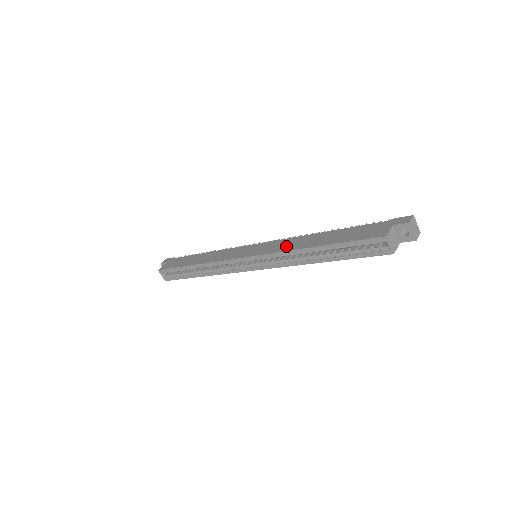
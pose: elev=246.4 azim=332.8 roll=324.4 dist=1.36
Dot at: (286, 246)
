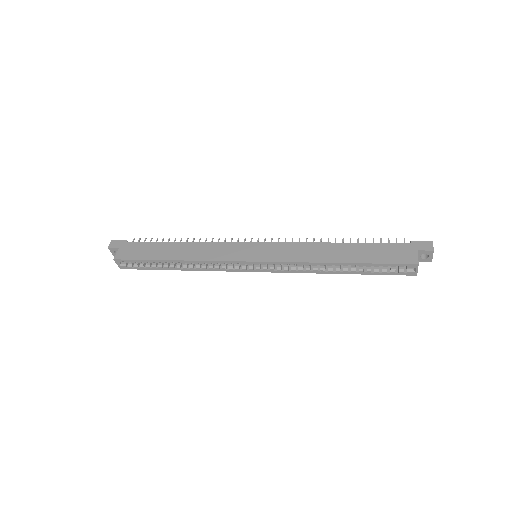
Dot at: (302, 255)
